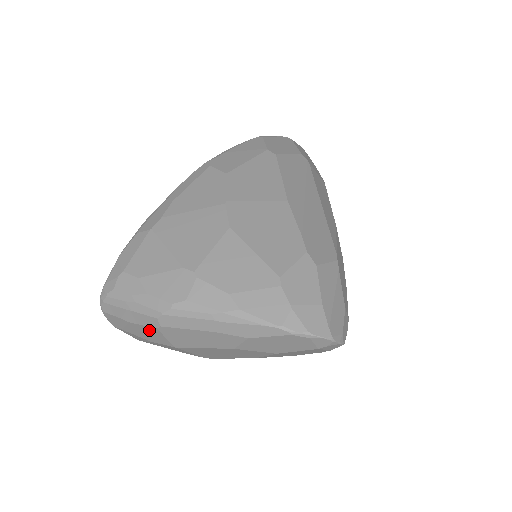
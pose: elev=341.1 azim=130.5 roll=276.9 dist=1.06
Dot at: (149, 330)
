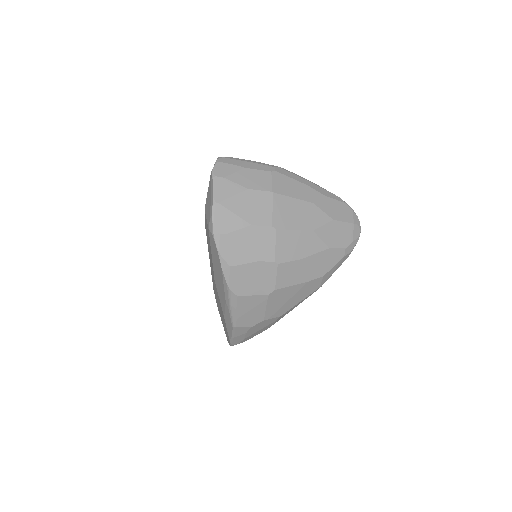
Dot at: (260, 174)
